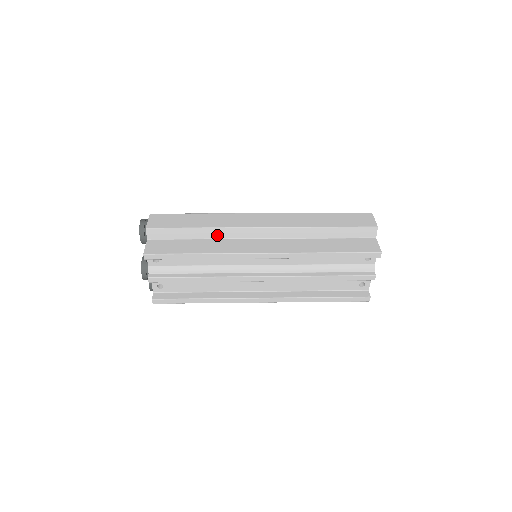
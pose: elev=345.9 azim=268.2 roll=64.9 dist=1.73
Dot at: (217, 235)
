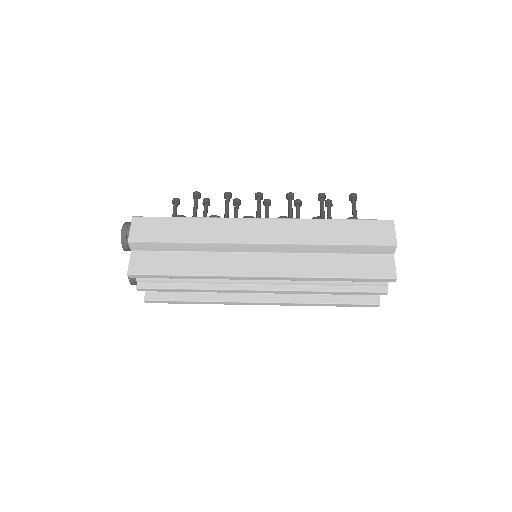
Dot at: (209, 249)
